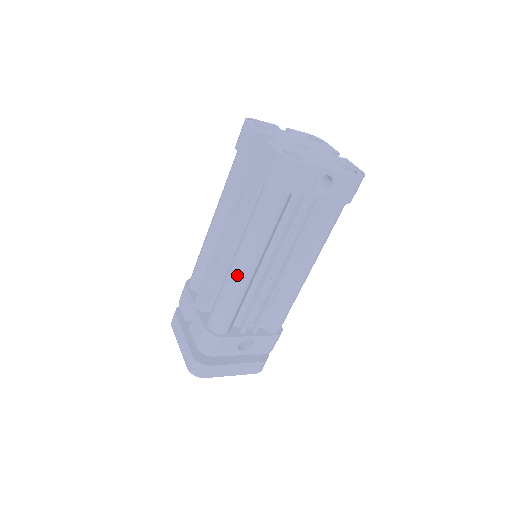
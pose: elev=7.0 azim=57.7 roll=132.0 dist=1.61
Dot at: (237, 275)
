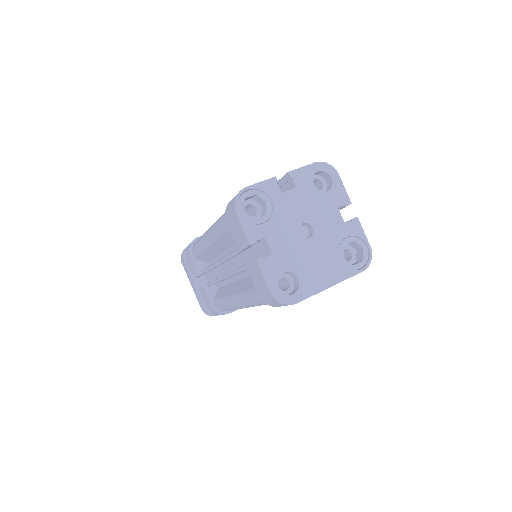
Dot at: (237, 307)
